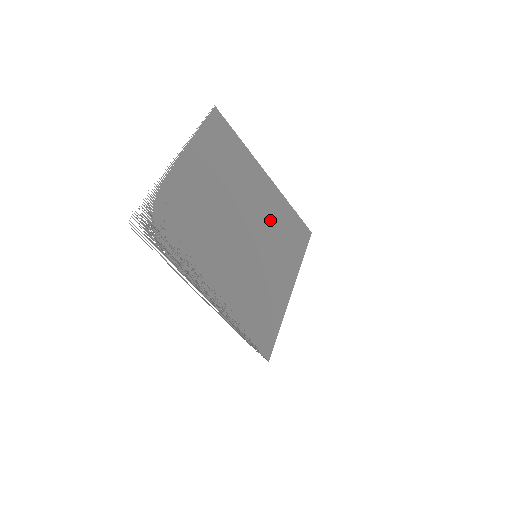
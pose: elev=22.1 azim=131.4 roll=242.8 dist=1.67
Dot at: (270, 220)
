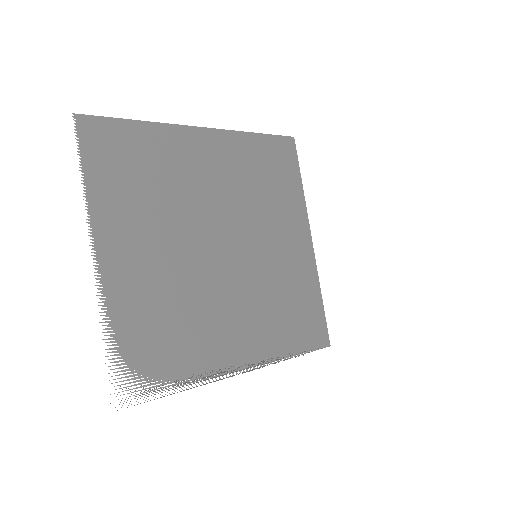
Dot at: (243, 189)
